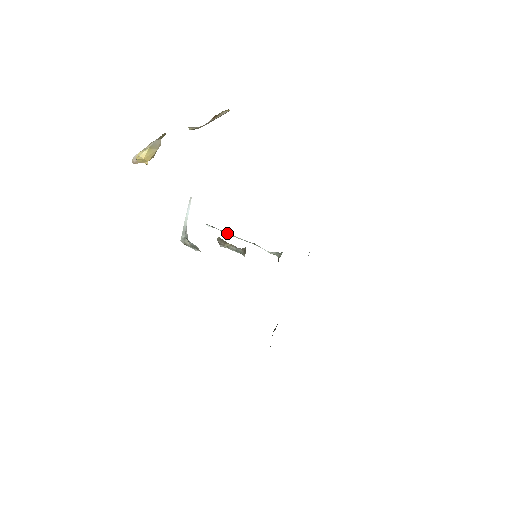
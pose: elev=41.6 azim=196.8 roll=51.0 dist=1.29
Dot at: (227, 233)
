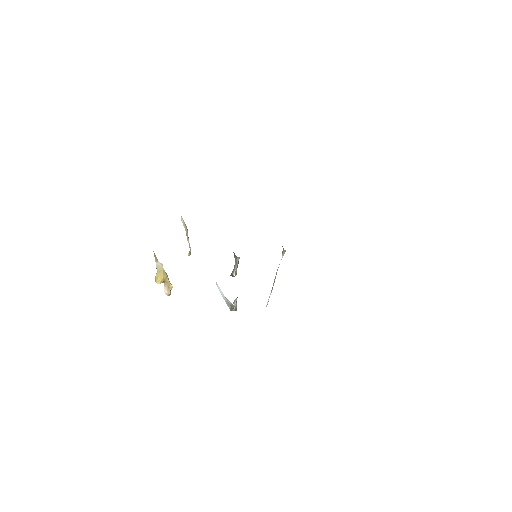
Dot at: occluded
